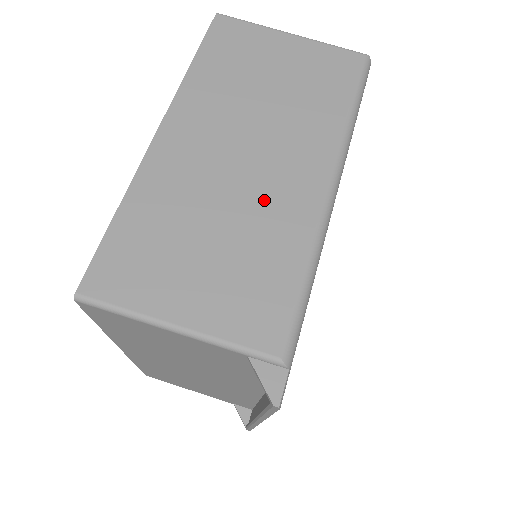
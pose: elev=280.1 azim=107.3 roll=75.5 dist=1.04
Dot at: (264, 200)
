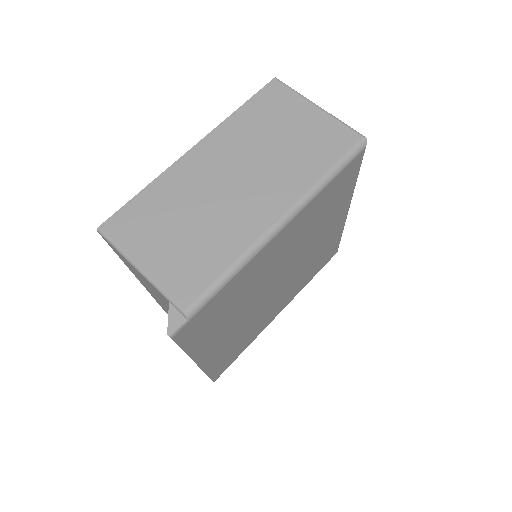
Dot at: (231, 214)
